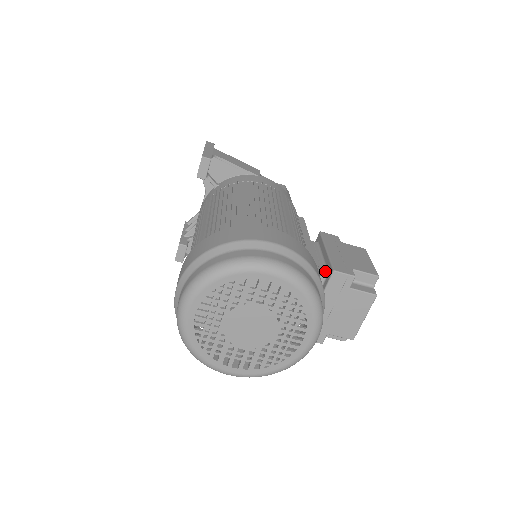
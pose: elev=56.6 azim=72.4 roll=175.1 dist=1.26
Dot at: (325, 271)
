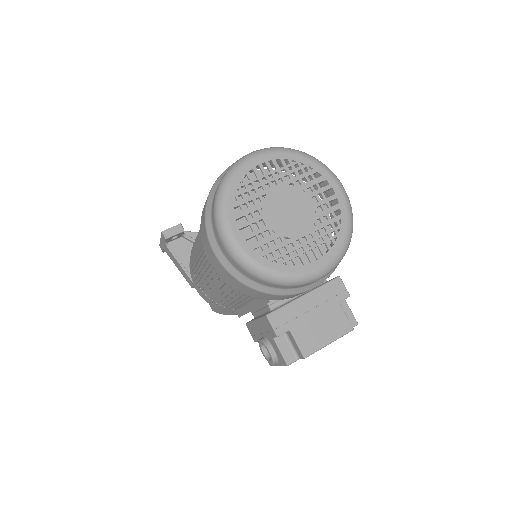
Dot at: occluded
